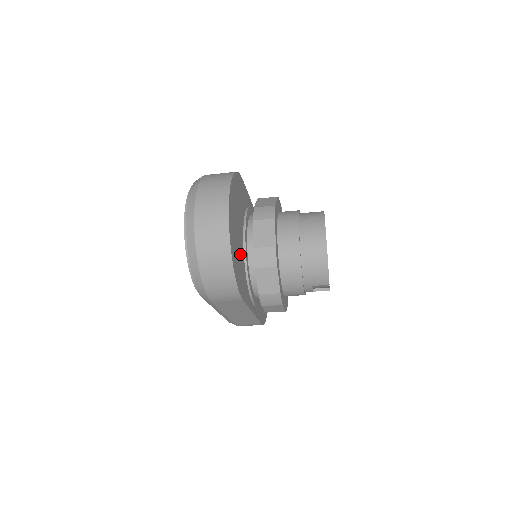
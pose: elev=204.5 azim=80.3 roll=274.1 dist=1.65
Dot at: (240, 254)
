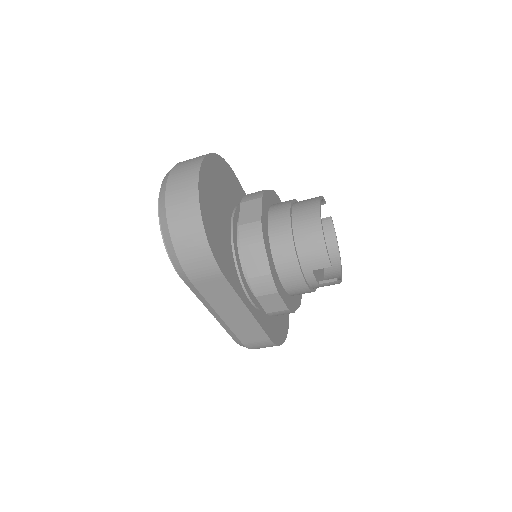
Dot at: (222, 230)
